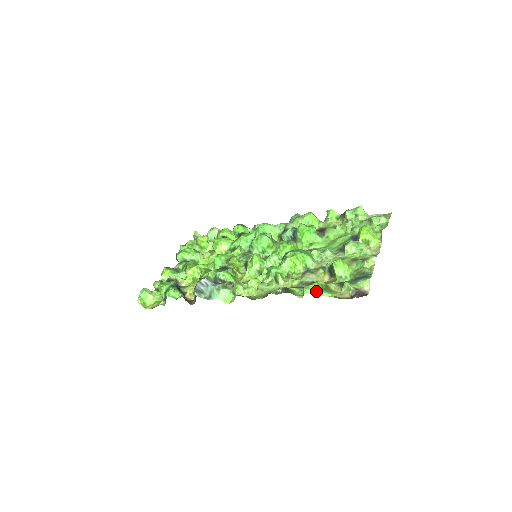
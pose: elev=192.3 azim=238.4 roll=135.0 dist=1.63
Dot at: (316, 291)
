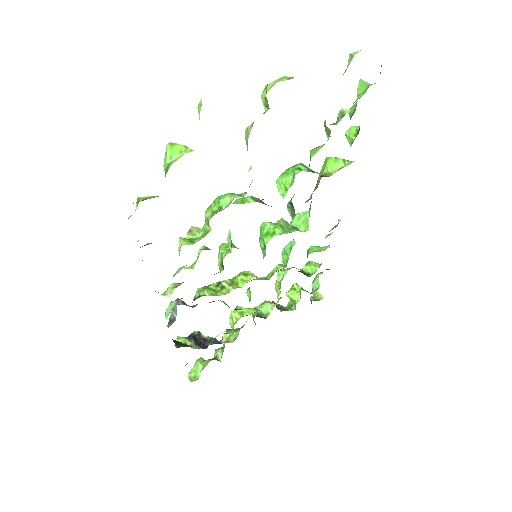
Dot at: occluded
